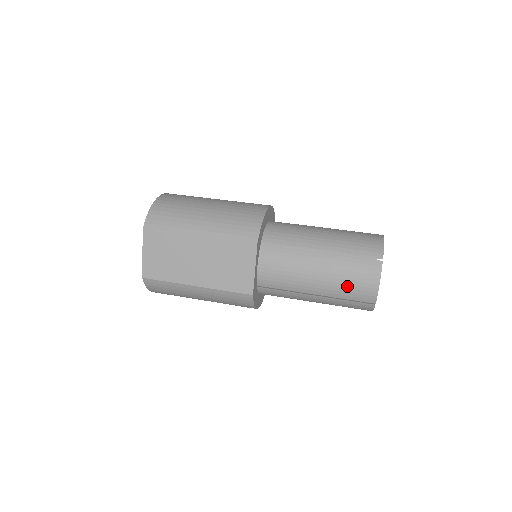
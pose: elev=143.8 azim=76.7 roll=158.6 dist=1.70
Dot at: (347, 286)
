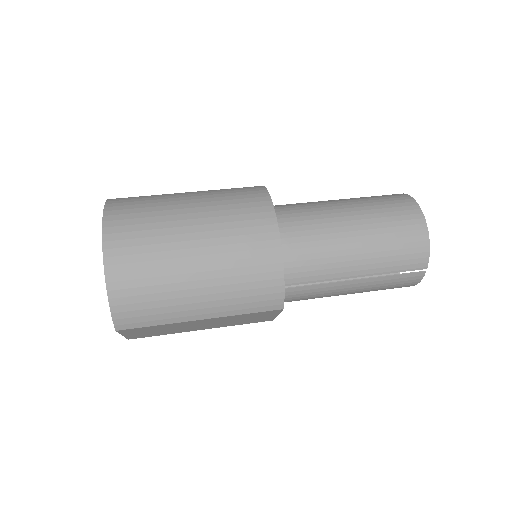
Dot at: occluded
